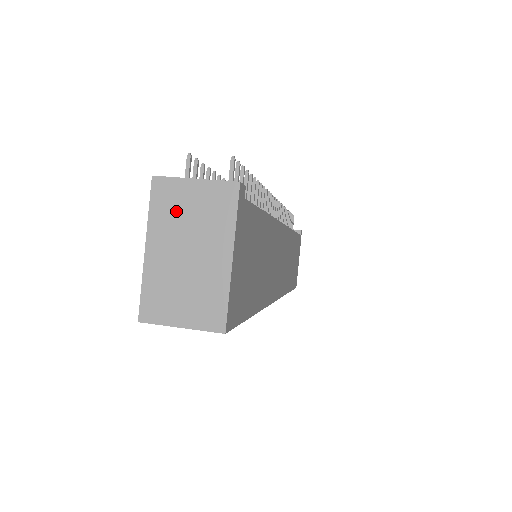
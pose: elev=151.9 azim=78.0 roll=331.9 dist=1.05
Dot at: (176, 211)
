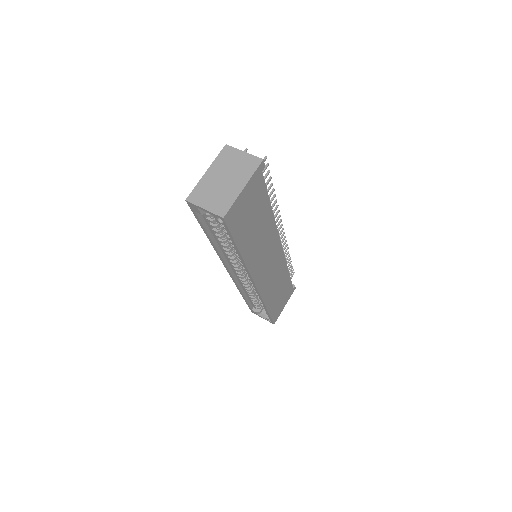
Dot at: (229, 161)
